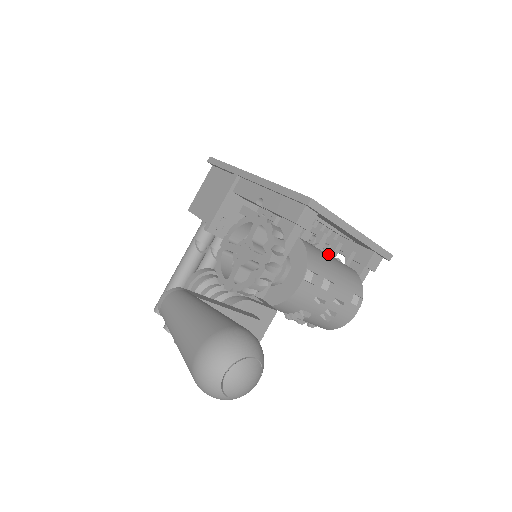
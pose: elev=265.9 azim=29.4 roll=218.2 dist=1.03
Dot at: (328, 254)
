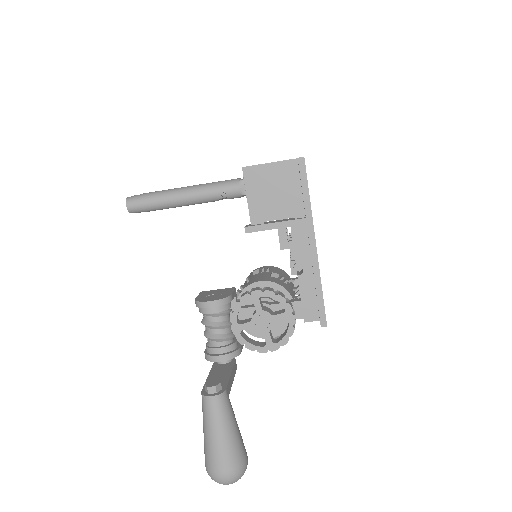
Dot at: (294, 290)
